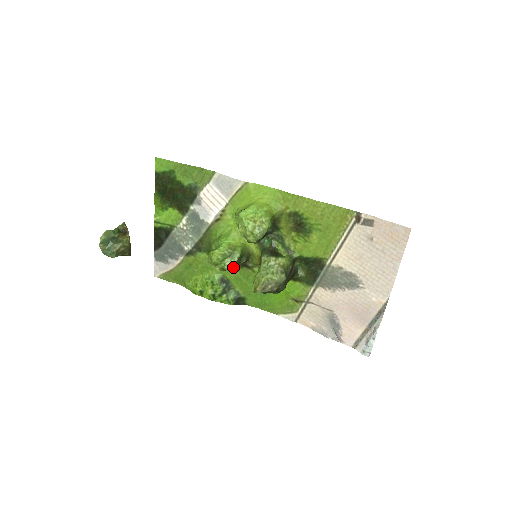
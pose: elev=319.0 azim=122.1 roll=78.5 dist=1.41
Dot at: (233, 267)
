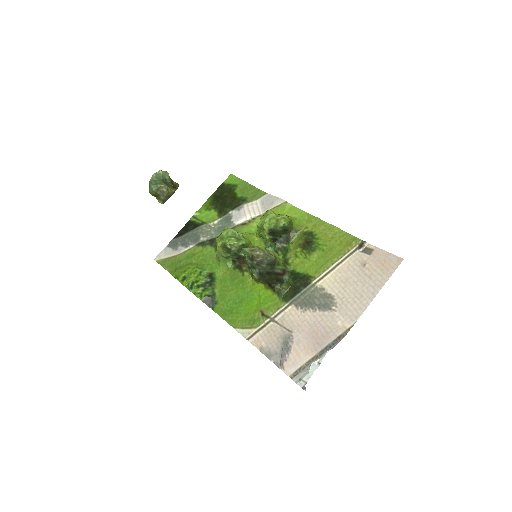
Dot at: (233, 249)
